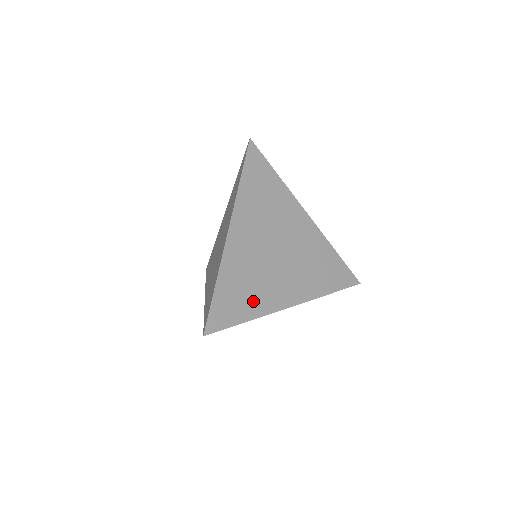
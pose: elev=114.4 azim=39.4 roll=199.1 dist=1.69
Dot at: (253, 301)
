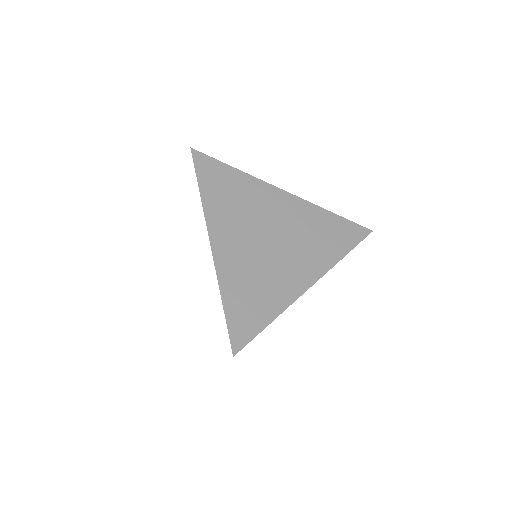
Dot at: (268, 299)
